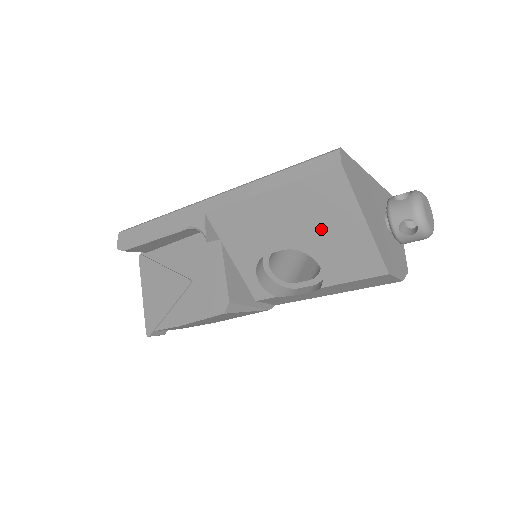
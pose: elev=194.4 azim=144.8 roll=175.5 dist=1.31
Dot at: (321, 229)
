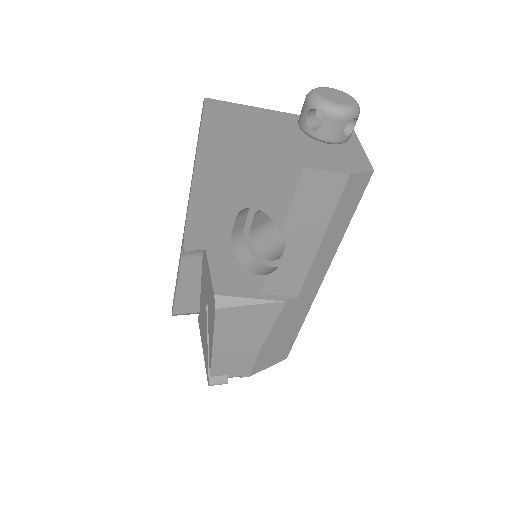
Dot at: (236, 174)
